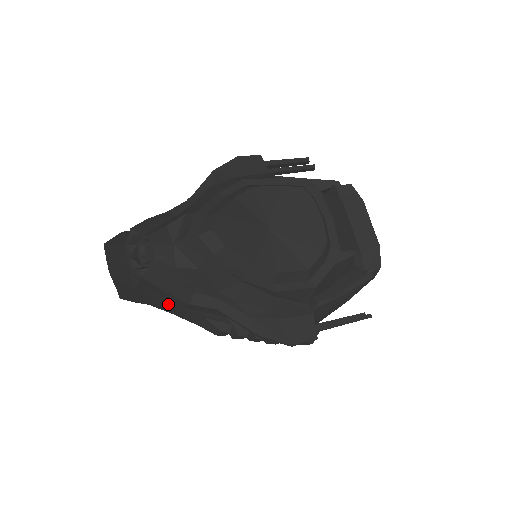
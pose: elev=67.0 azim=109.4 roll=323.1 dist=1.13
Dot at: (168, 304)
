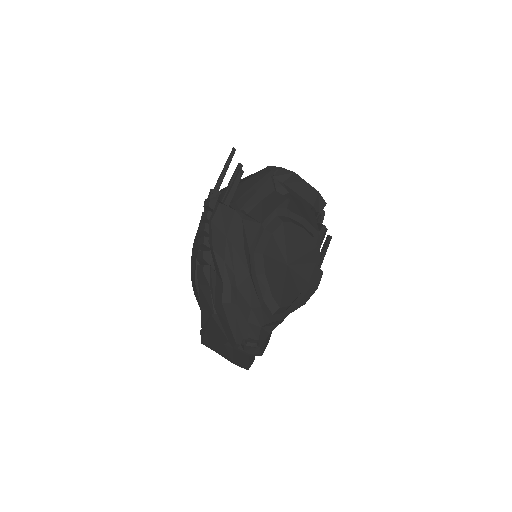
Dot at: occluded
